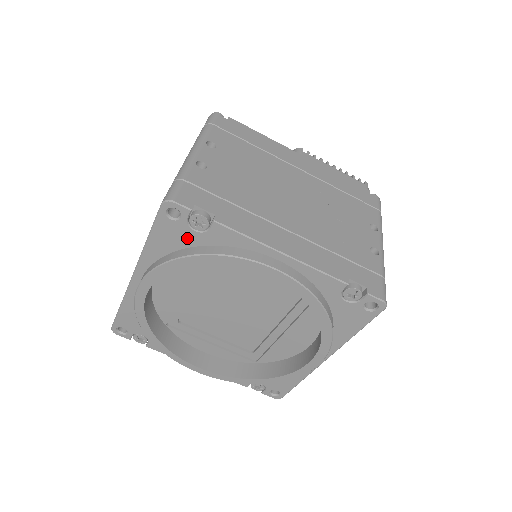
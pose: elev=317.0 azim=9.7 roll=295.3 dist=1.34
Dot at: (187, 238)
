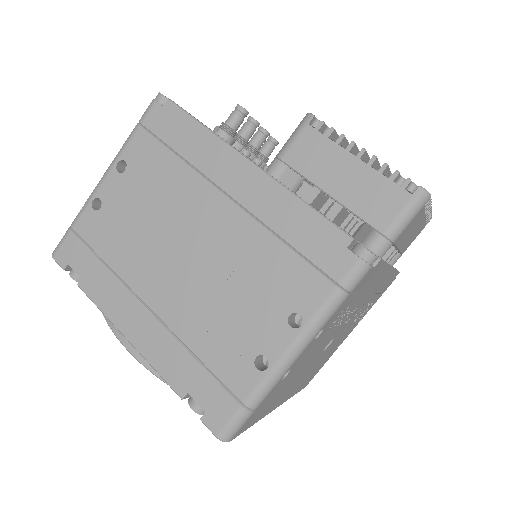
Dot at: occluded
